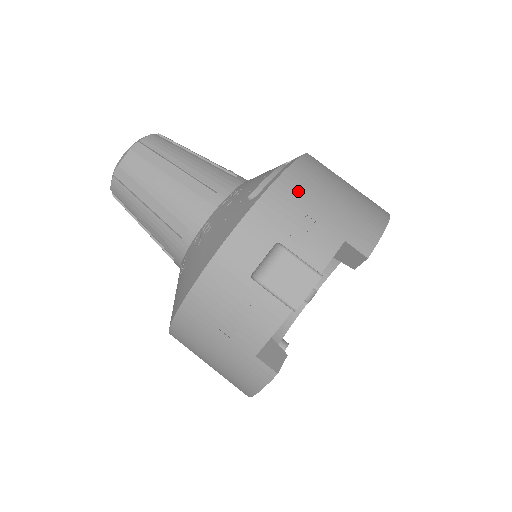
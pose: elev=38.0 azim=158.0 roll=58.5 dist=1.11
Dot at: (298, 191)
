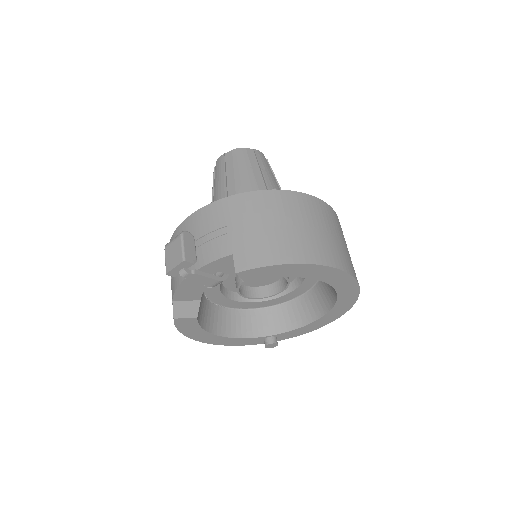
Dot at: (237, 209)
